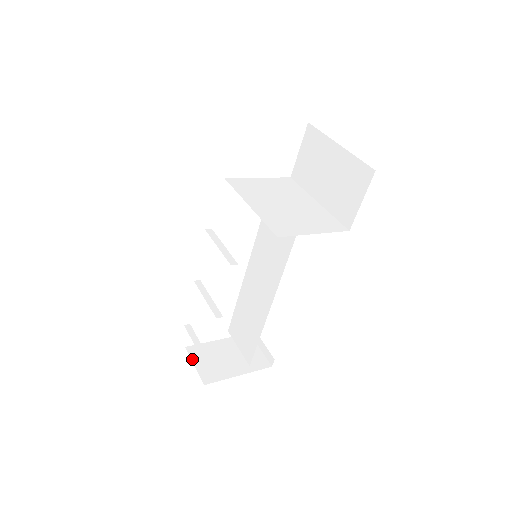
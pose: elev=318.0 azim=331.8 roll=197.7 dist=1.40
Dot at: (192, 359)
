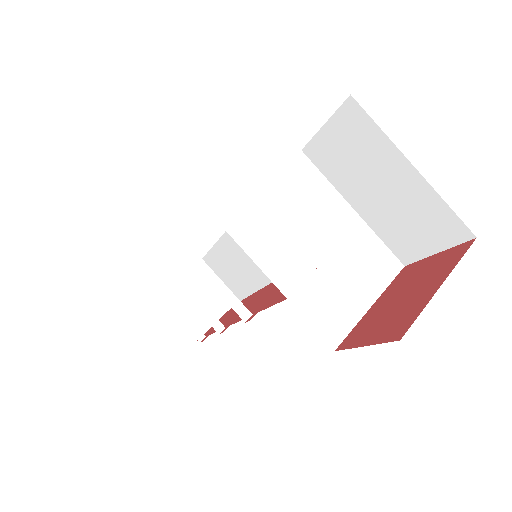
Dot at: (172, 312)
